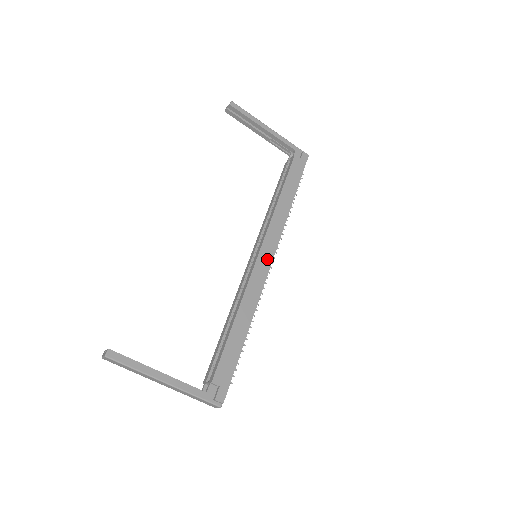
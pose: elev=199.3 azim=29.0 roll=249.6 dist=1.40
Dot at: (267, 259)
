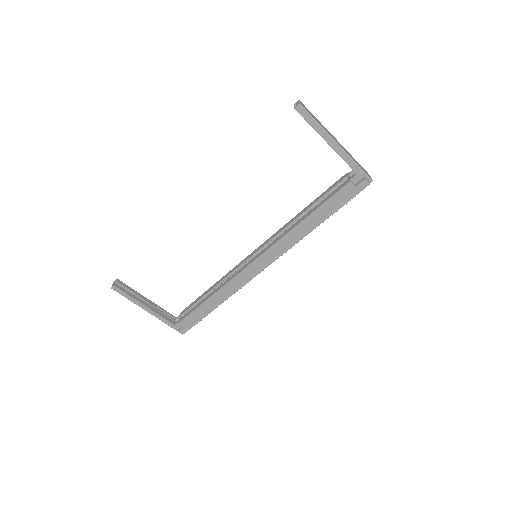
Dot at: (260, 266)
